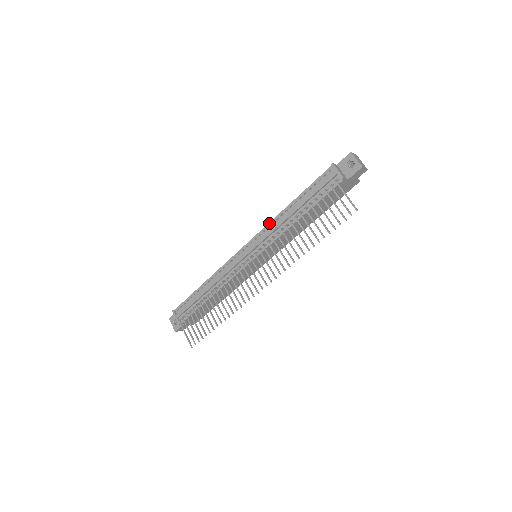
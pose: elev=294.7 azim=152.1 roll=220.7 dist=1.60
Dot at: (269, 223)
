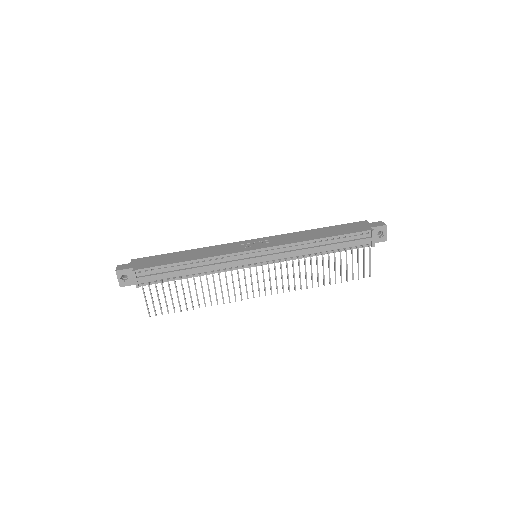
Dot at: (293, 243)
